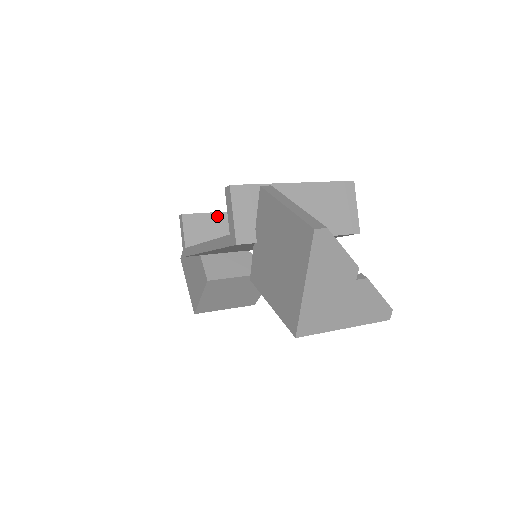
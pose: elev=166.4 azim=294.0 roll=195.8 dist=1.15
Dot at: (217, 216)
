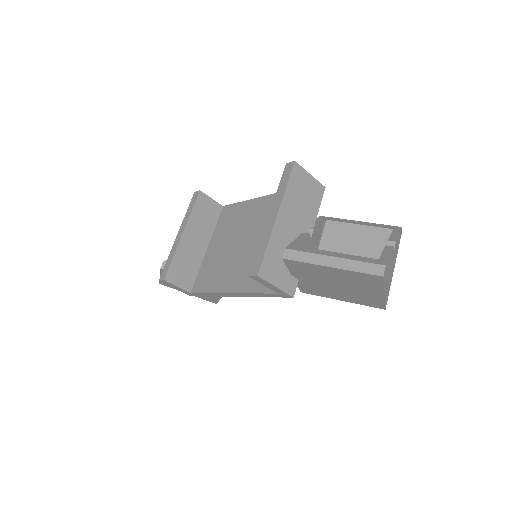
Dot at: (180, 249)
